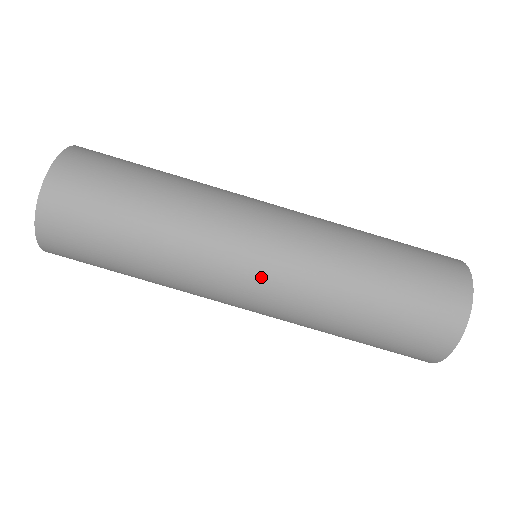
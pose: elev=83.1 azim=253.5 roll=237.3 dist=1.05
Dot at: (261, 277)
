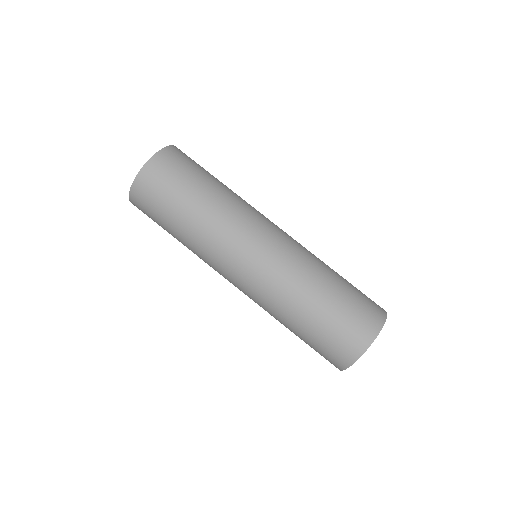
Dot at: (244, 277)
